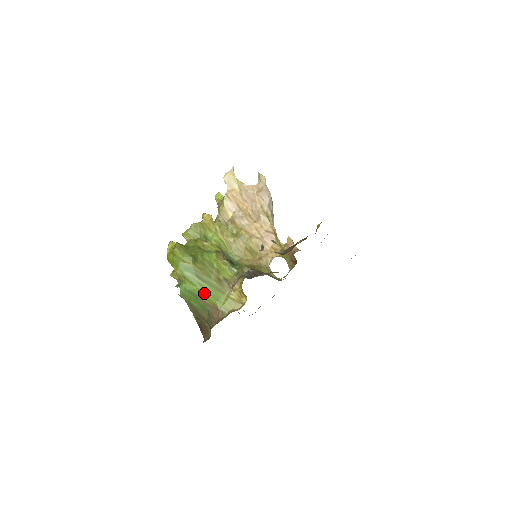
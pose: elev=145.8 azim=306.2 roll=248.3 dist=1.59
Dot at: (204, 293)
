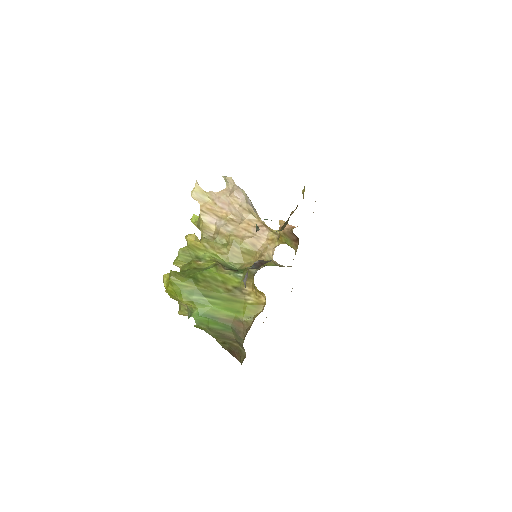
Dot at: (219, 310)
